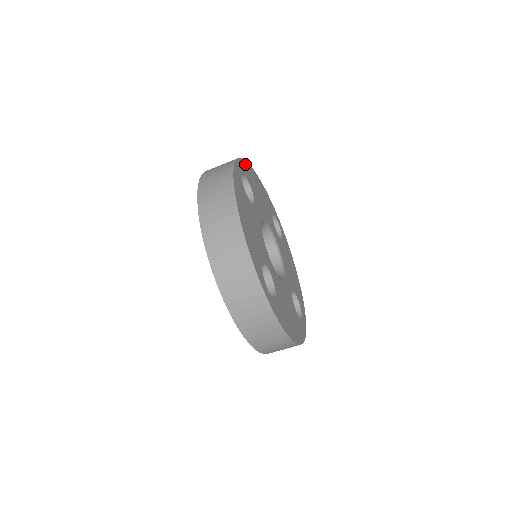
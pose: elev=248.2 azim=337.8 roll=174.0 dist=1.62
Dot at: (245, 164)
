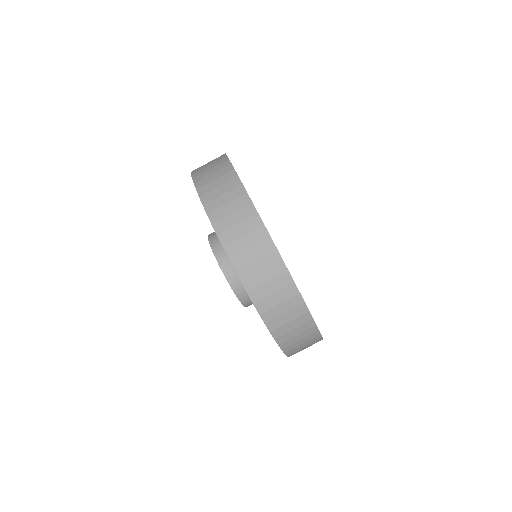
Dot at: occluded
